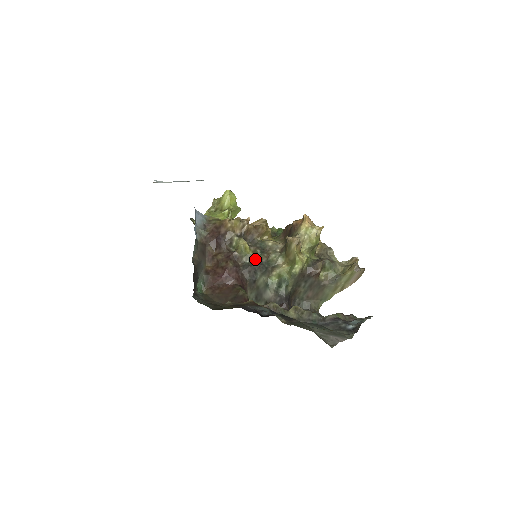
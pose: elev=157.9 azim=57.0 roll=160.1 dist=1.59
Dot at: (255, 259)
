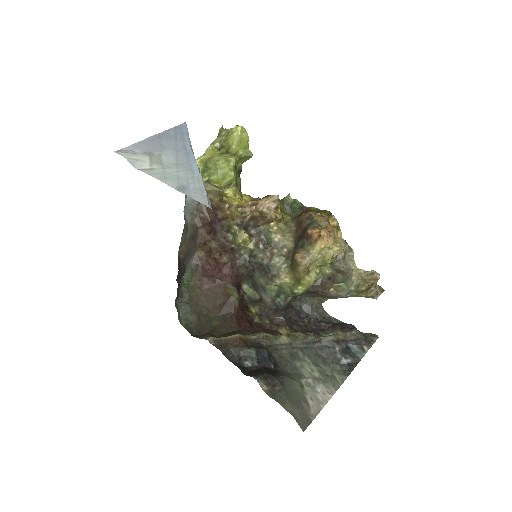
Dot at: (255, 255)
